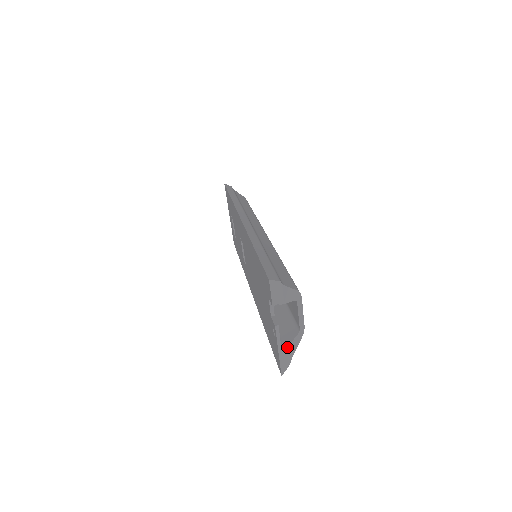
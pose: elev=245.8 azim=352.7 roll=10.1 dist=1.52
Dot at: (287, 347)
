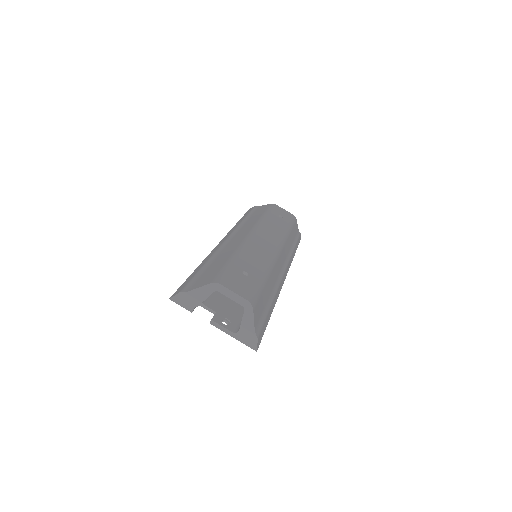
Dot at: (240, 328)
